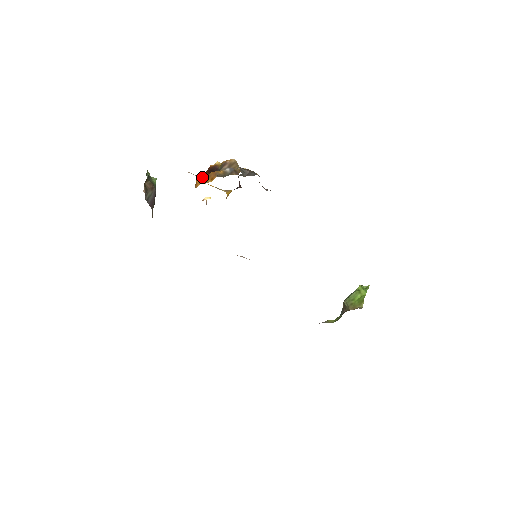
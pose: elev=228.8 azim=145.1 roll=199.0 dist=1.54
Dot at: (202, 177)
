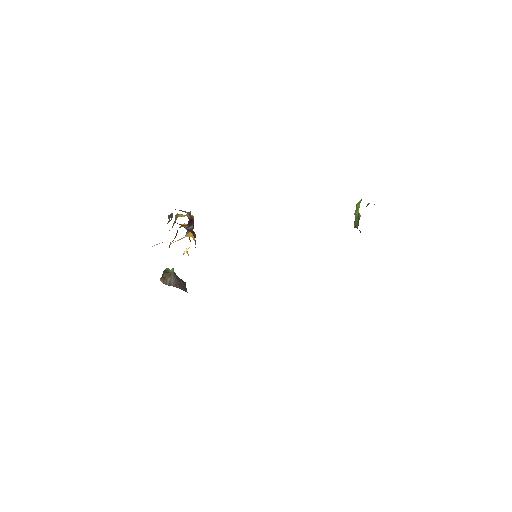
Dot at: occluded
